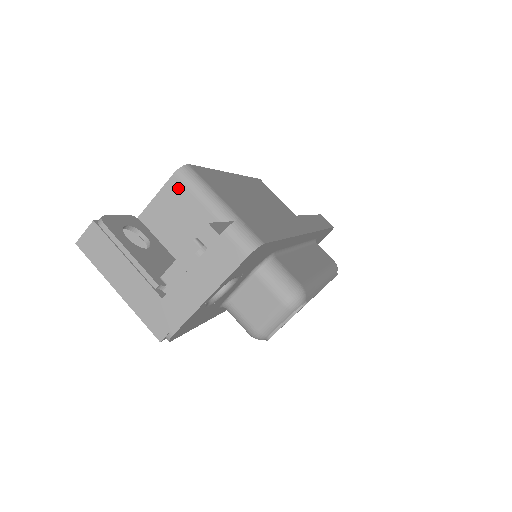
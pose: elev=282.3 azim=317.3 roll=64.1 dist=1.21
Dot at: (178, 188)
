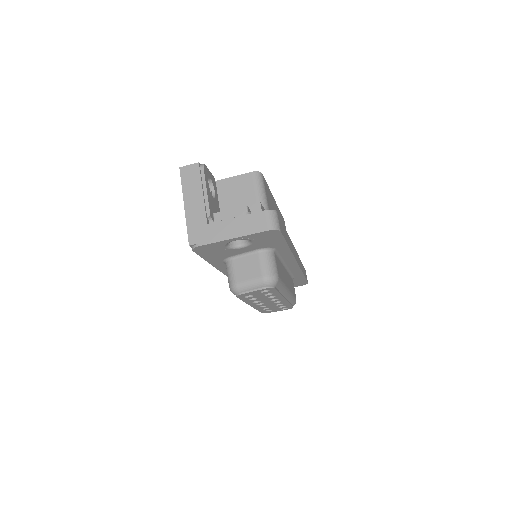
Dot at: (249, 181)
